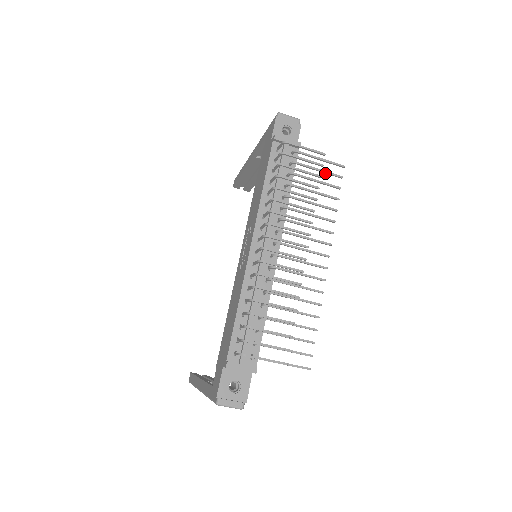
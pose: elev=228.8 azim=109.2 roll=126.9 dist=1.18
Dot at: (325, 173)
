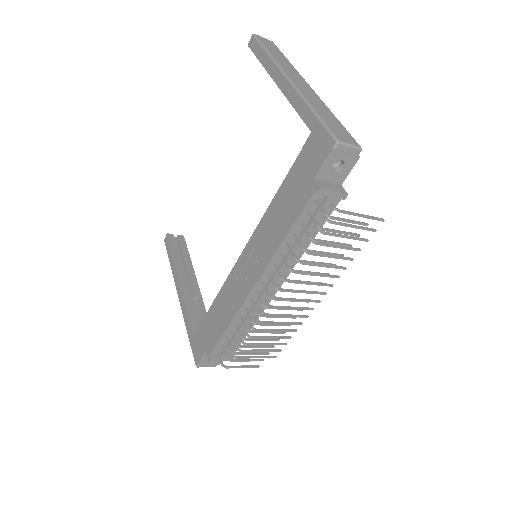
Dot at: (359, 228)
